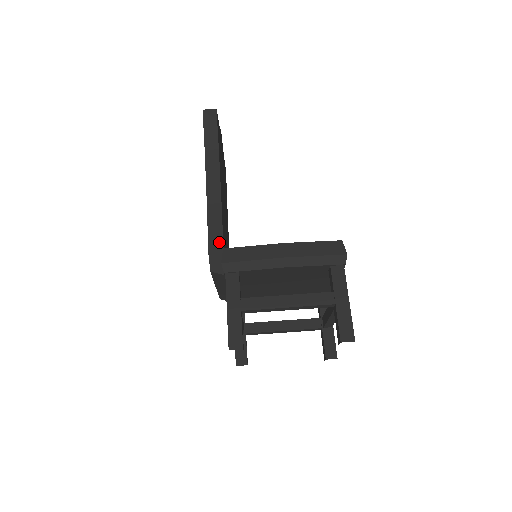
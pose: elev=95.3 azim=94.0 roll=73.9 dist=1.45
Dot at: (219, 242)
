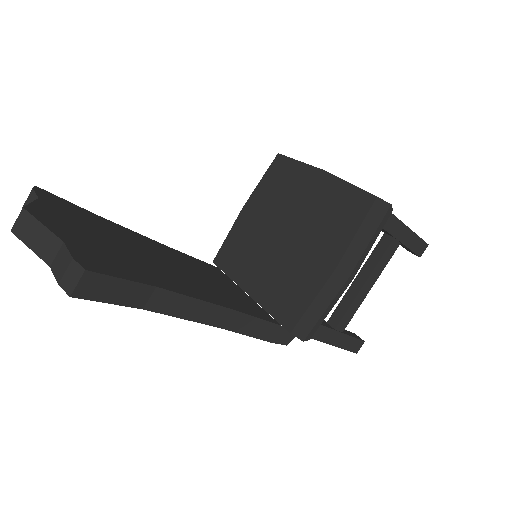
Dot at: (269, 327)
